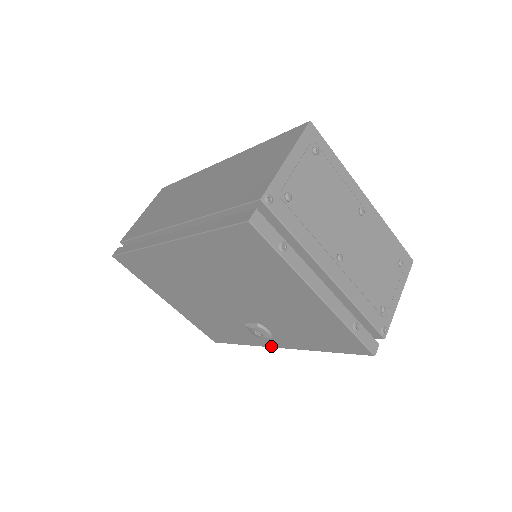
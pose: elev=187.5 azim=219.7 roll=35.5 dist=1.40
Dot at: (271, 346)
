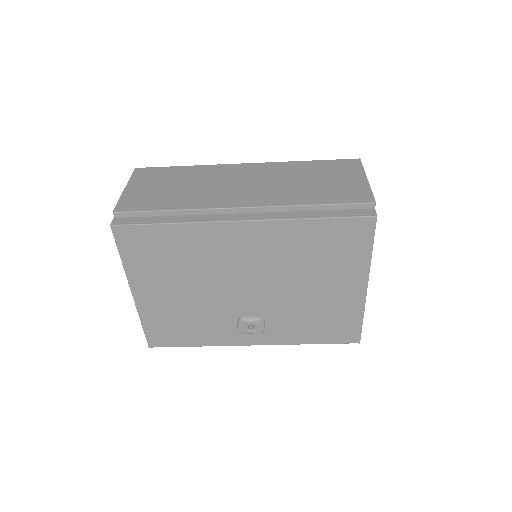
Dot at: (243, 344)
